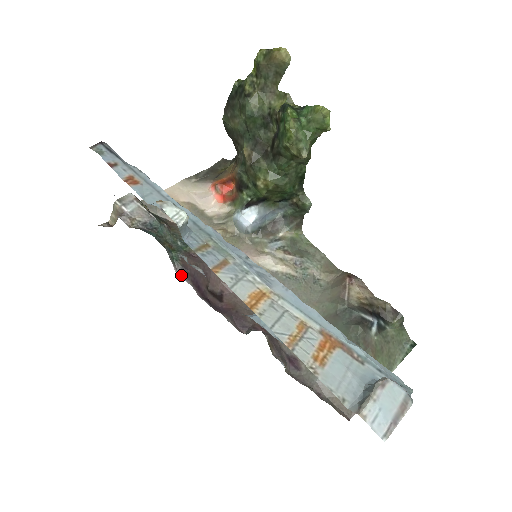
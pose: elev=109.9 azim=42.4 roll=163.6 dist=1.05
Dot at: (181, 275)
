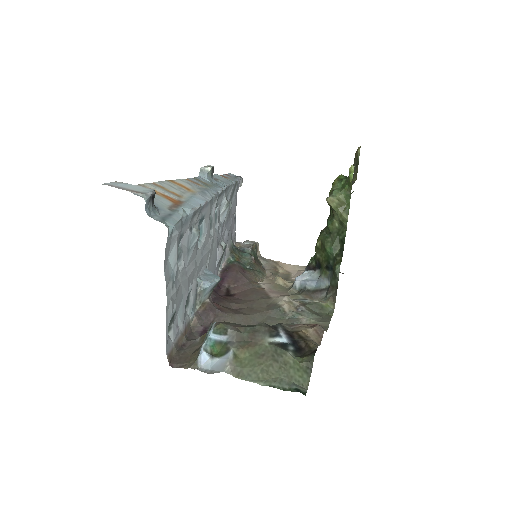
Dot at: (223, 268)
